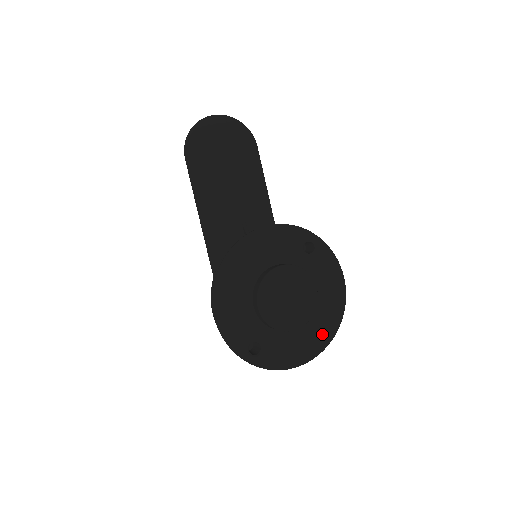
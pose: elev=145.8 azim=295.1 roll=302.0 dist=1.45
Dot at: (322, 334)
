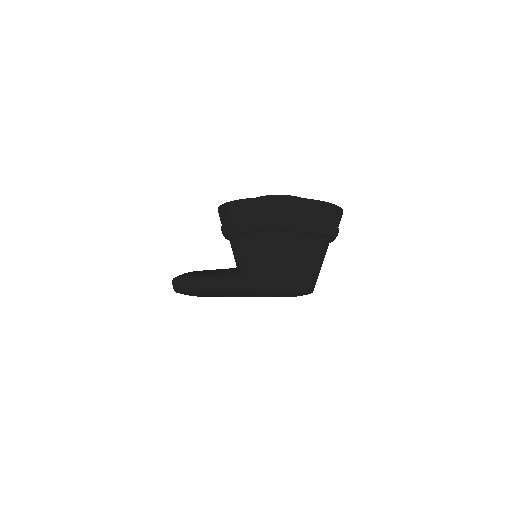
Dot at: occluded
